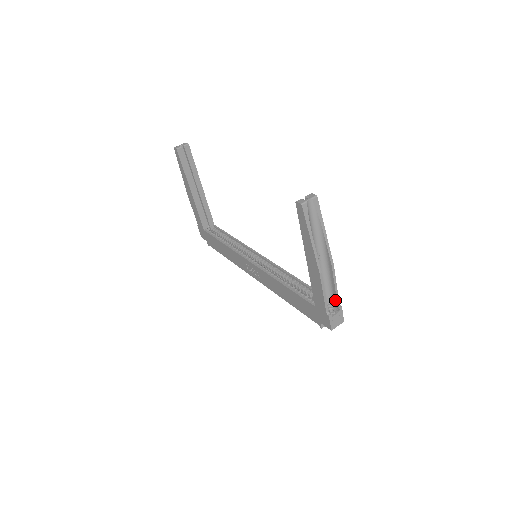
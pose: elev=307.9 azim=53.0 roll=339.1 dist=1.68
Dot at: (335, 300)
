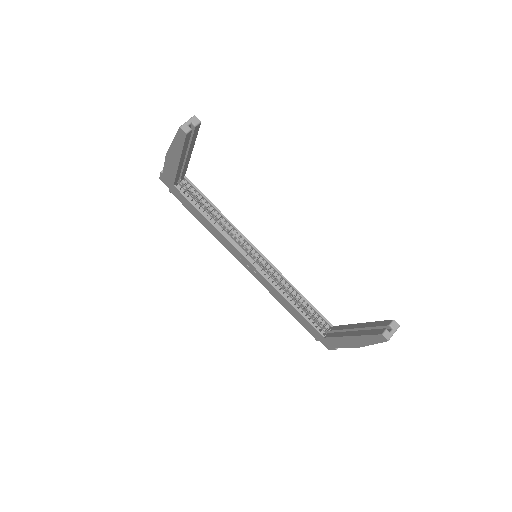
Dot at: occluded
